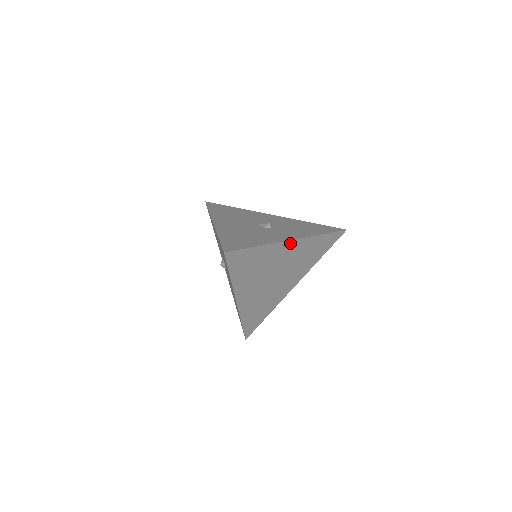
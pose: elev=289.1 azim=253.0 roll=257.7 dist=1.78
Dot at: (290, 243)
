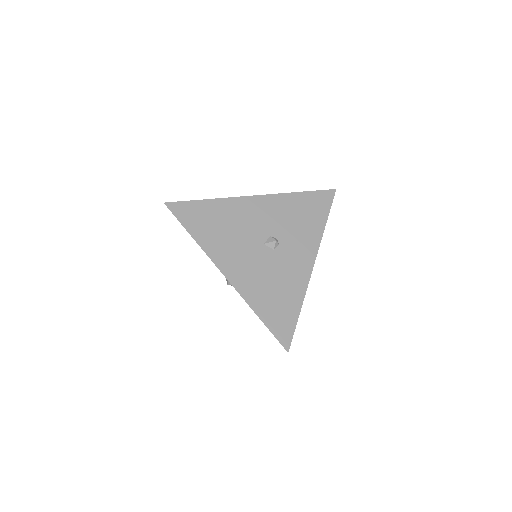
Dot at: (310, 267)
